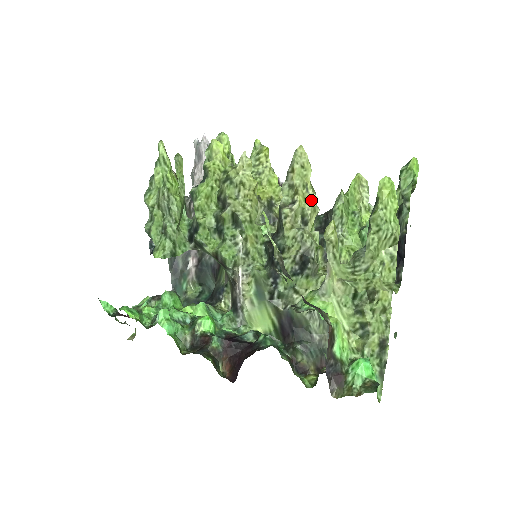
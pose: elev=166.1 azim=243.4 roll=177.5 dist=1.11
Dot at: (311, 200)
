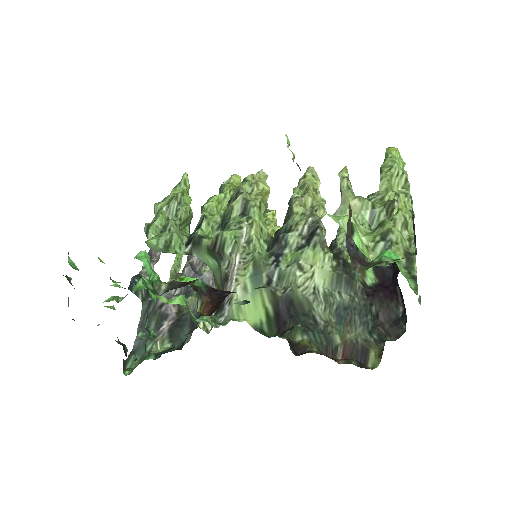
Dot at: (320, 200)
